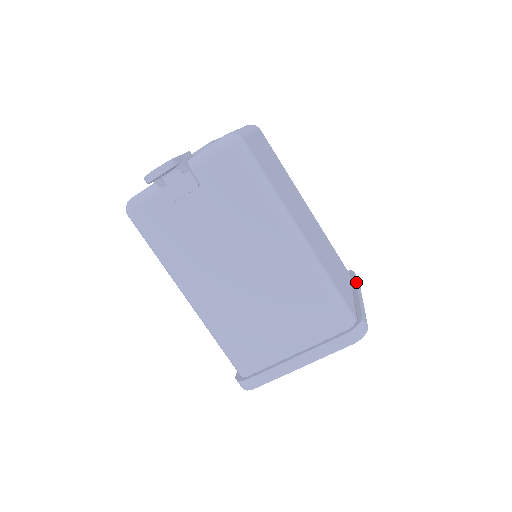
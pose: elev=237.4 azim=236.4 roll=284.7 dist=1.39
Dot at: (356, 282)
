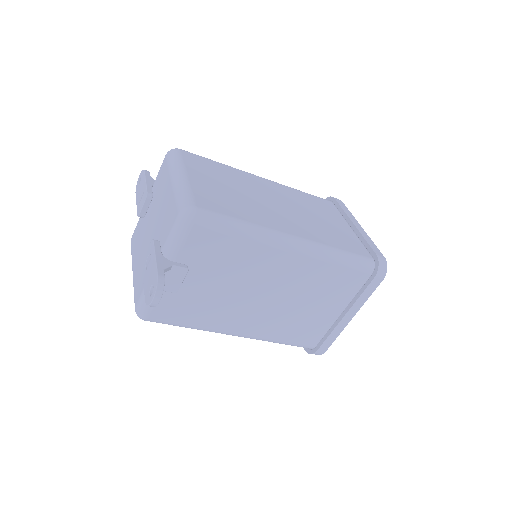
Dot at: (344, 211)
